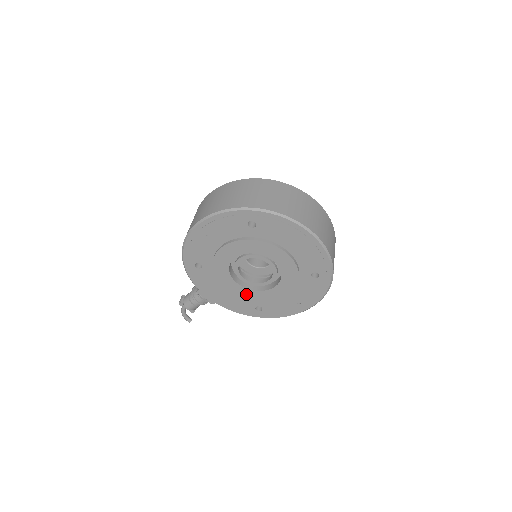
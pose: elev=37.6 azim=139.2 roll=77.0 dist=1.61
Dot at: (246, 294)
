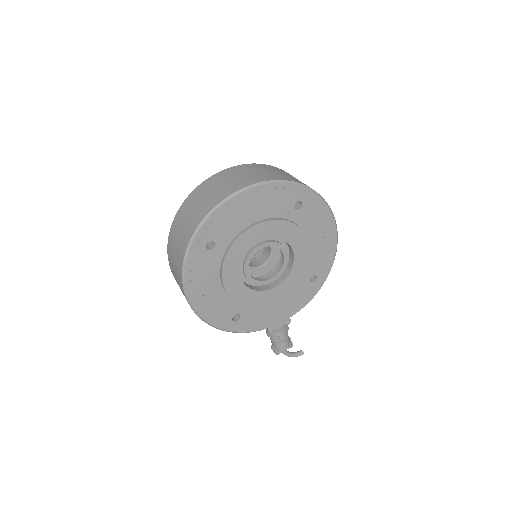
Dot at: (289, 285)
